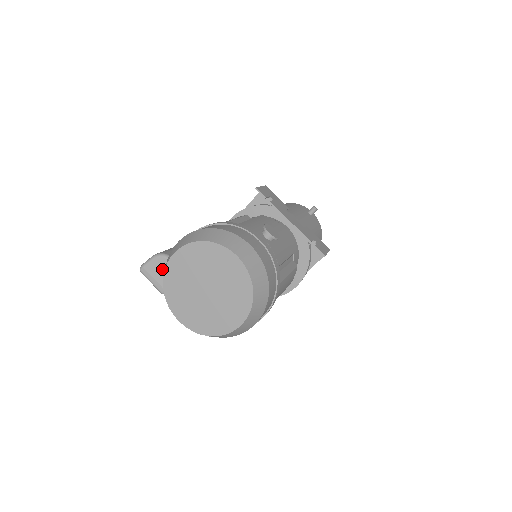
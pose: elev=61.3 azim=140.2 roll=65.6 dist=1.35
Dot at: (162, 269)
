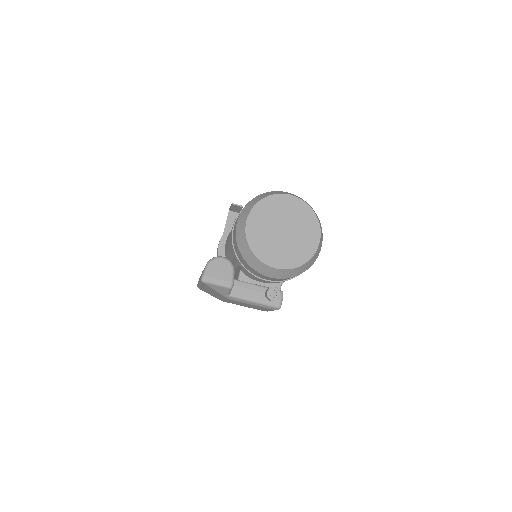
Dot at: (221, 268)
